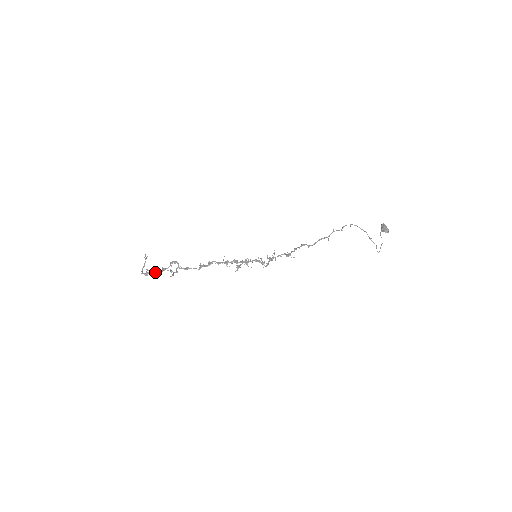
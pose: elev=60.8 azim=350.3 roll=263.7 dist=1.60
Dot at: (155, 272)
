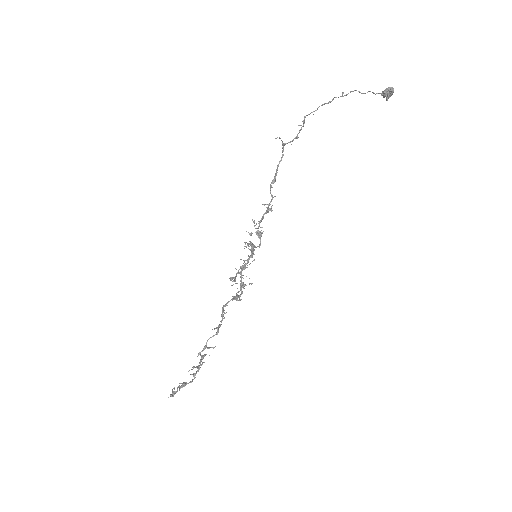
Dot at: (185, 385)
